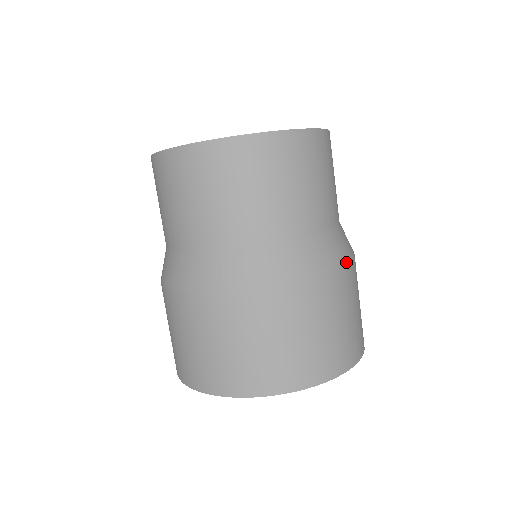
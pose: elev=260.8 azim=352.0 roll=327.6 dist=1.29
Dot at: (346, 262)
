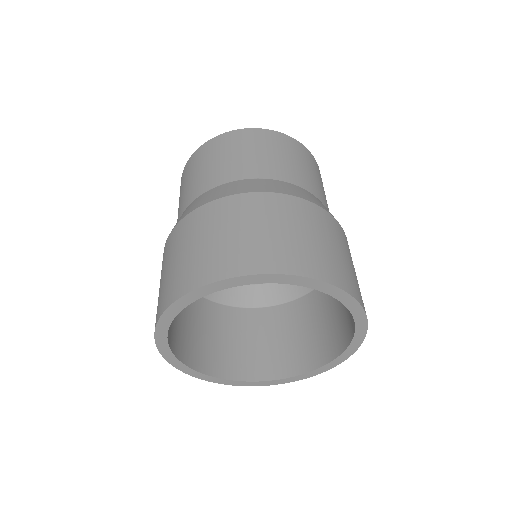
Dot at: (258, 192)
